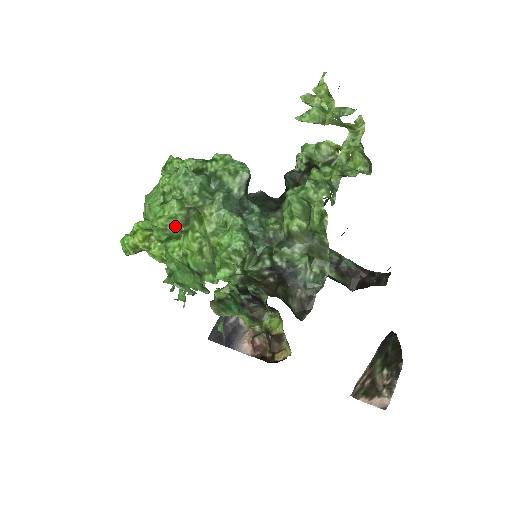
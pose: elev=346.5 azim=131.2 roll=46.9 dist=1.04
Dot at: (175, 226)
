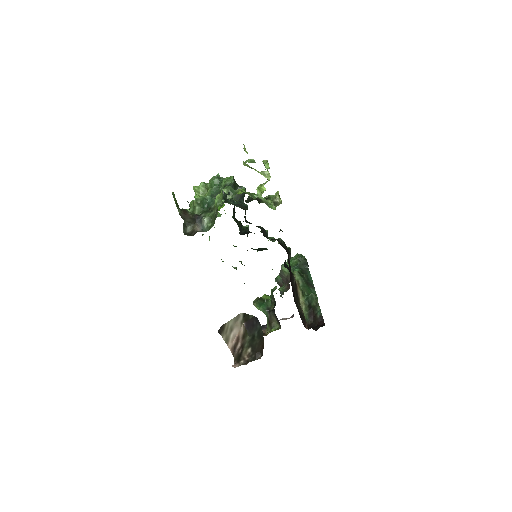
Dot at: (197, 192)
